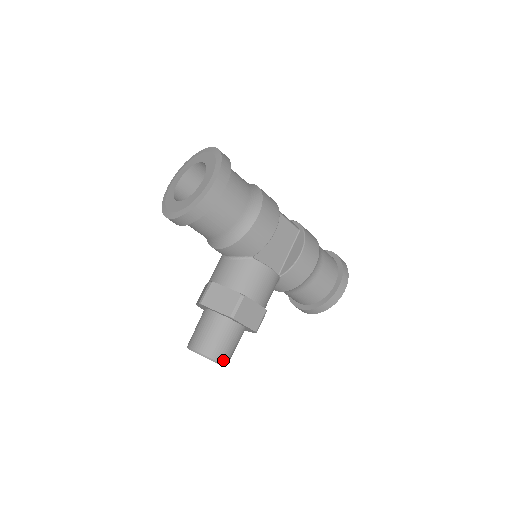
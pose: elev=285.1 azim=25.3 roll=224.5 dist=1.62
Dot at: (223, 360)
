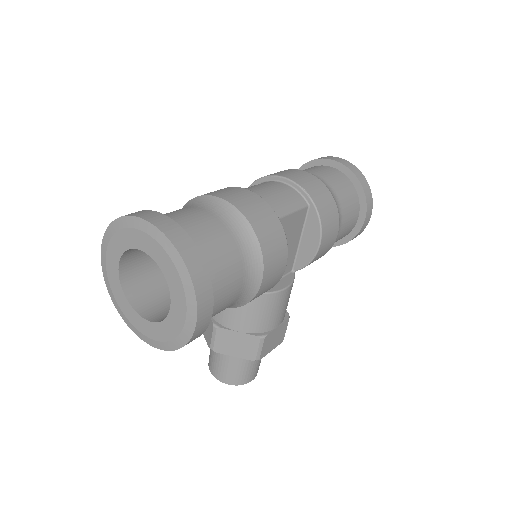
Dot at: (255, 375)
